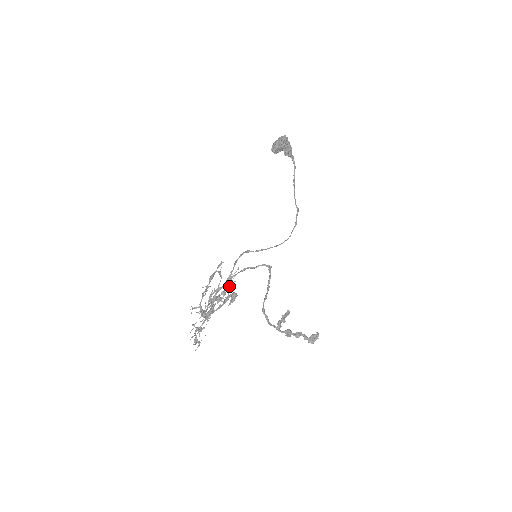
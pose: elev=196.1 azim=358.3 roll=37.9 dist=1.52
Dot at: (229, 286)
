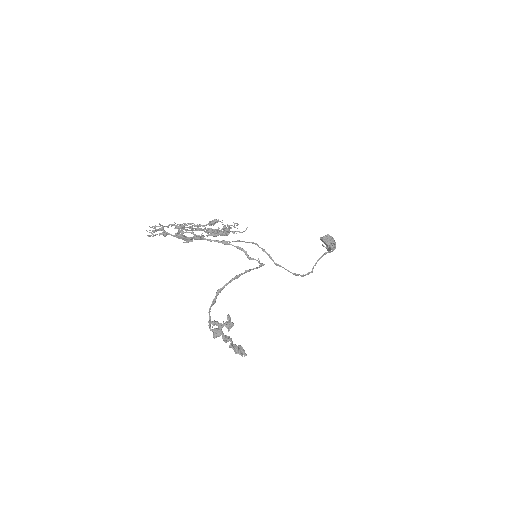
Dot at: (230, 225)
